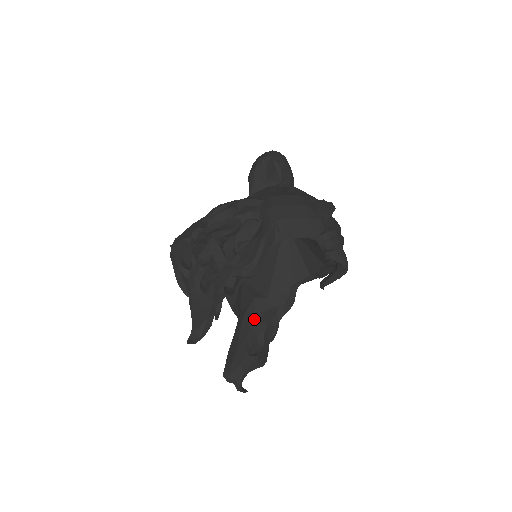
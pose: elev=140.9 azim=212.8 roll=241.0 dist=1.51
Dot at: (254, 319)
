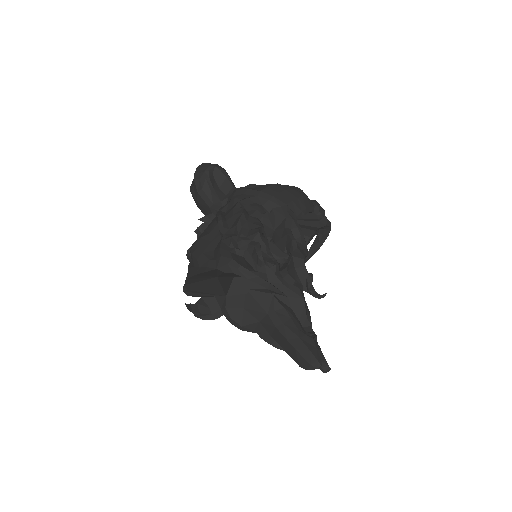
Dot at: (287, 310)
